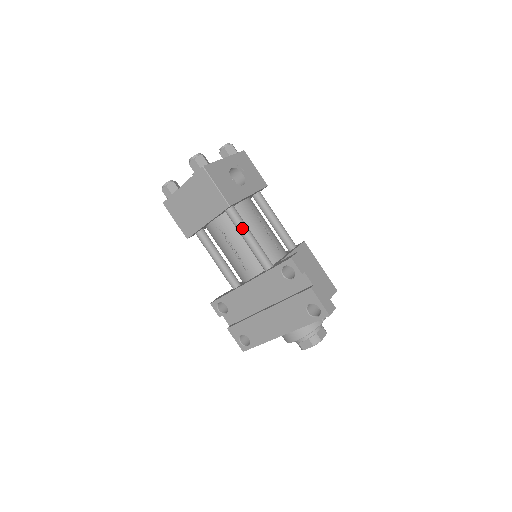
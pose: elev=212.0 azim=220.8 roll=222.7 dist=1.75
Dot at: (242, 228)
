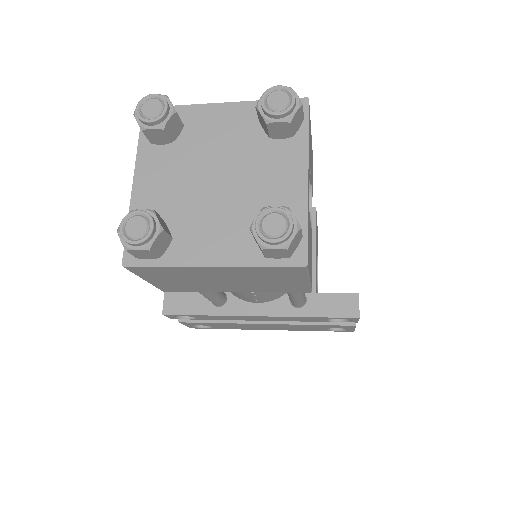
Dot at: occluded
